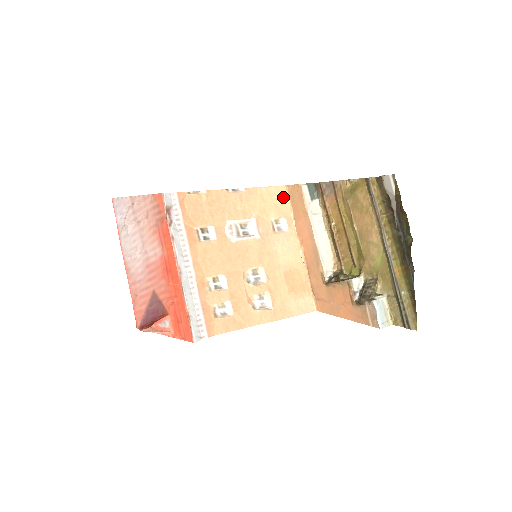
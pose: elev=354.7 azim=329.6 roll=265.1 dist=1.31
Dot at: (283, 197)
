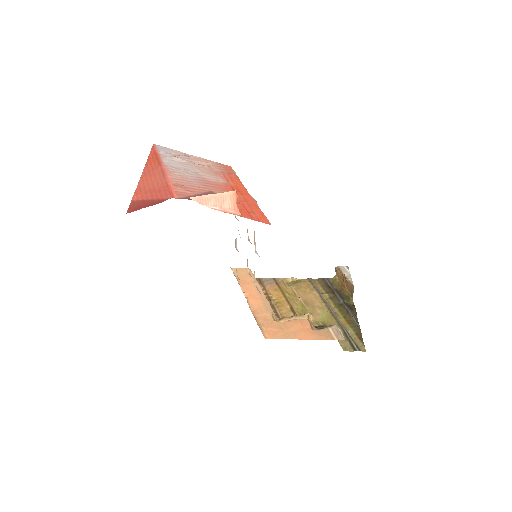
Dot at: occluded
